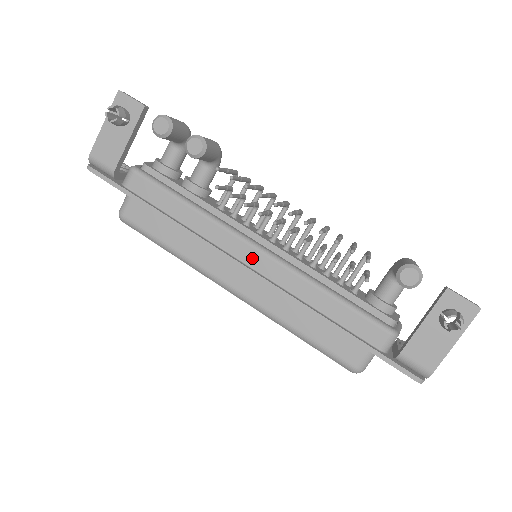
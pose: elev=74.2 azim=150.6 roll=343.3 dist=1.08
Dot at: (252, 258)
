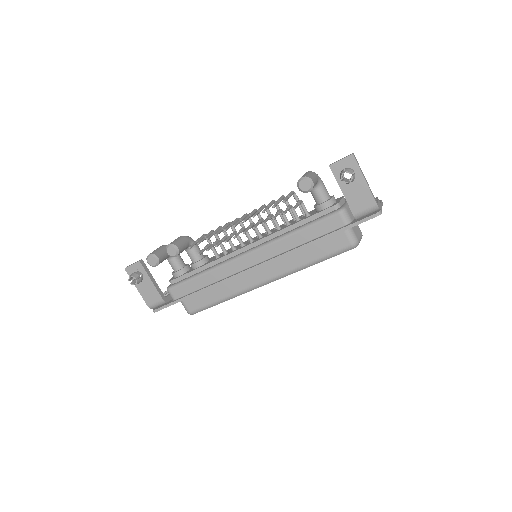
Dot at: (251, 260)
